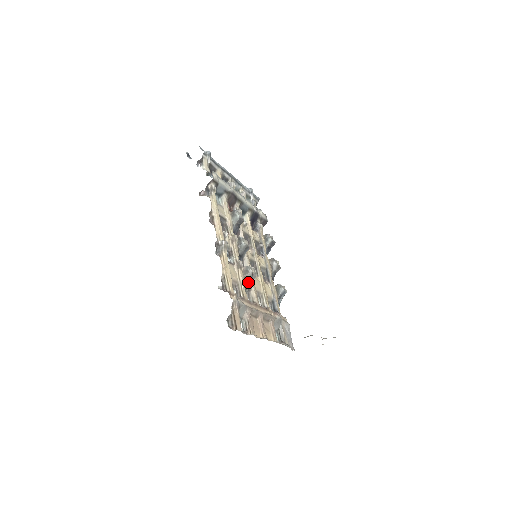
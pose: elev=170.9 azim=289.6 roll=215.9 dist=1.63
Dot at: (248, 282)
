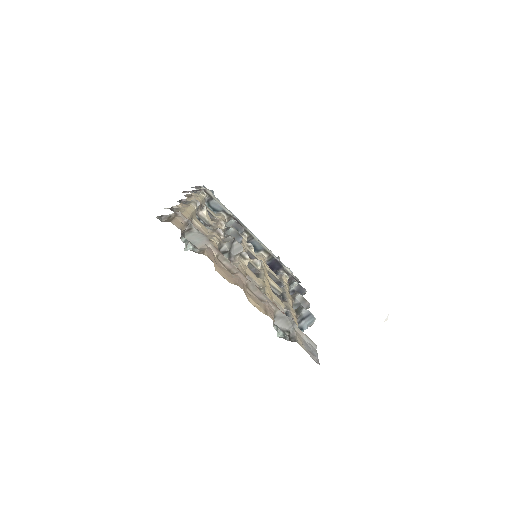
Dot at: (227, 247)
